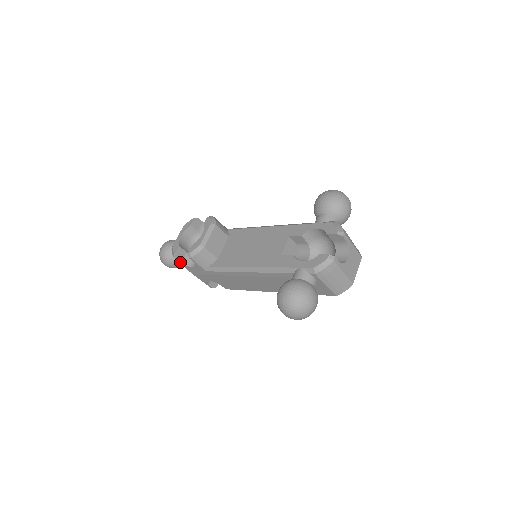
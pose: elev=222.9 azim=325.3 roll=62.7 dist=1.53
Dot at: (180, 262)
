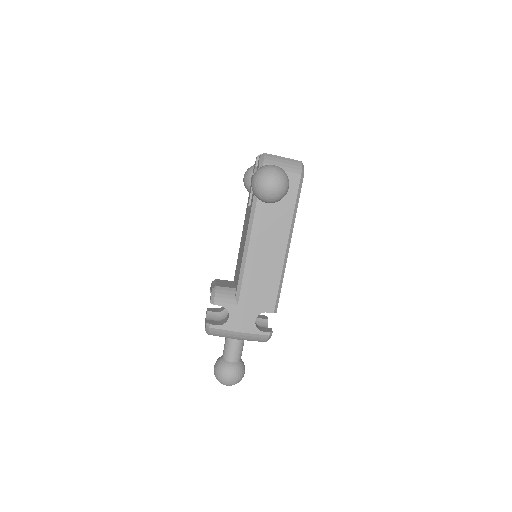
Dot at: (217, 327)
